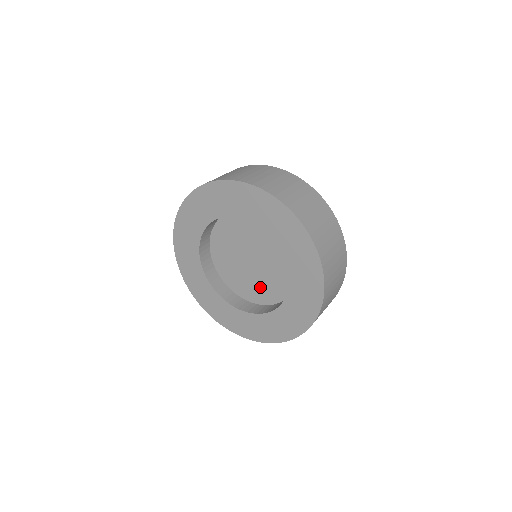
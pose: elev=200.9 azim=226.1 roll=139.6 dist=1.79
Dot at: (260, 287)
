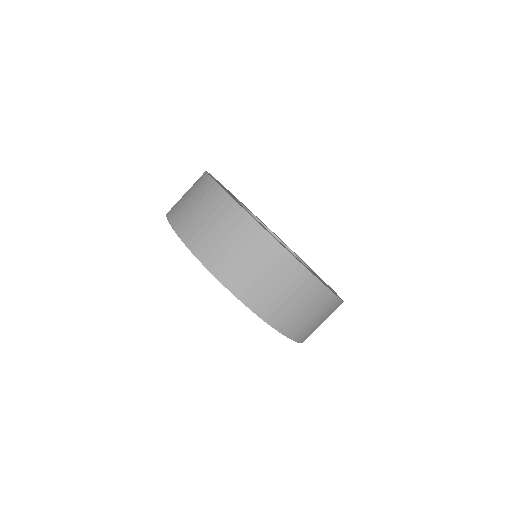
Dot at: occluded
